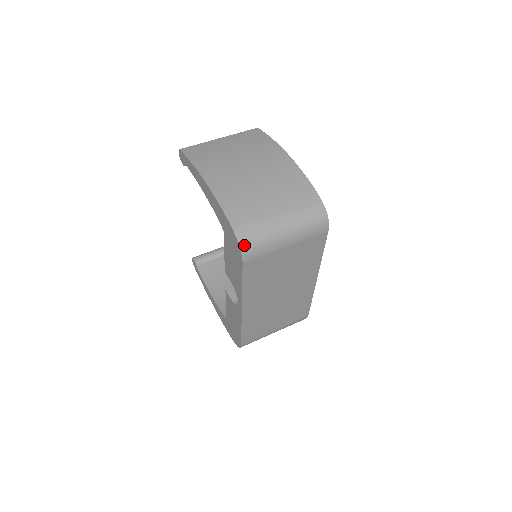
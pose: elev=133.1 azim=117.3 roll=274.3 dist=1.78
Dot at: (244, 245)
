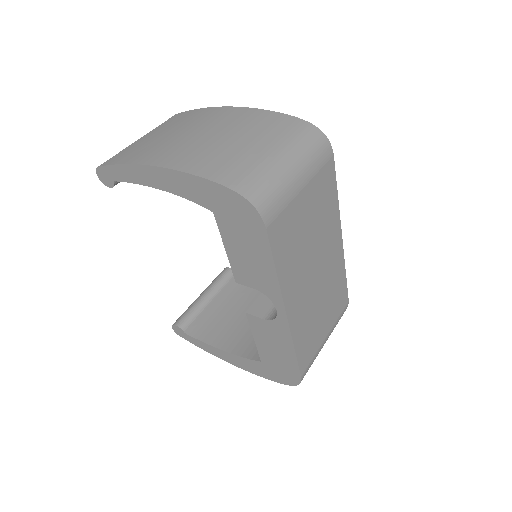
Dot at: (256, 200)
